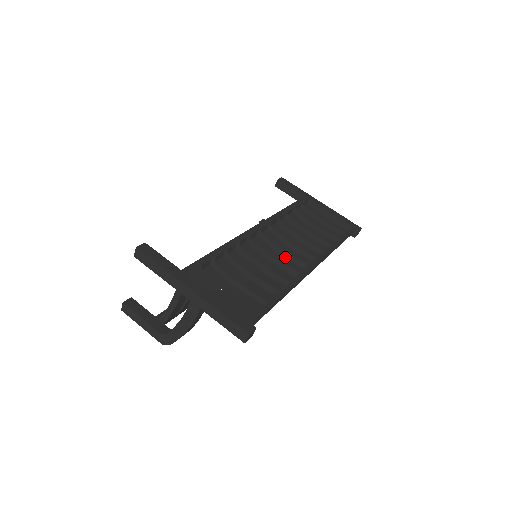
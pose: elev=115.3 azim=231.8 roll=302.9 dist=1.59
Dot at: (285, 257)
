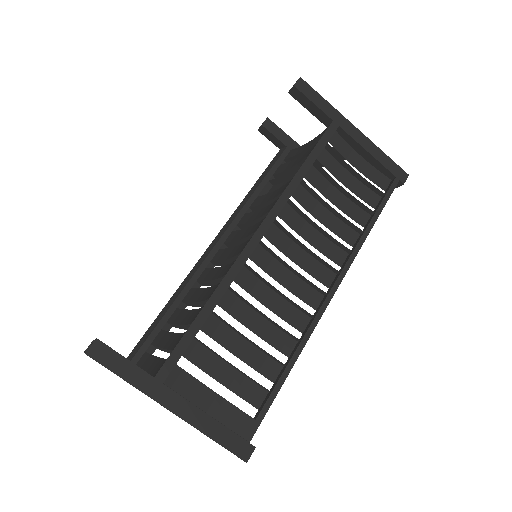
Dot at: (296, 275)
